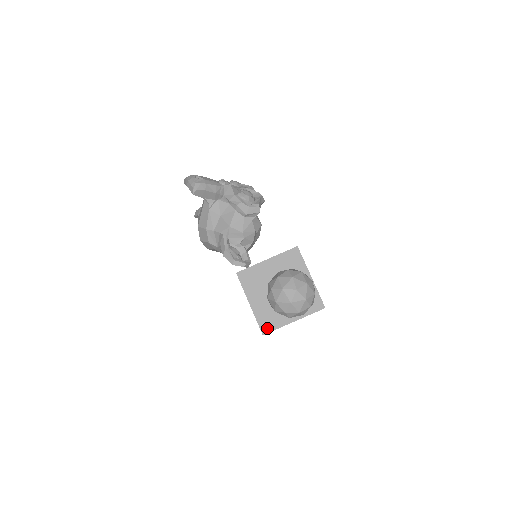
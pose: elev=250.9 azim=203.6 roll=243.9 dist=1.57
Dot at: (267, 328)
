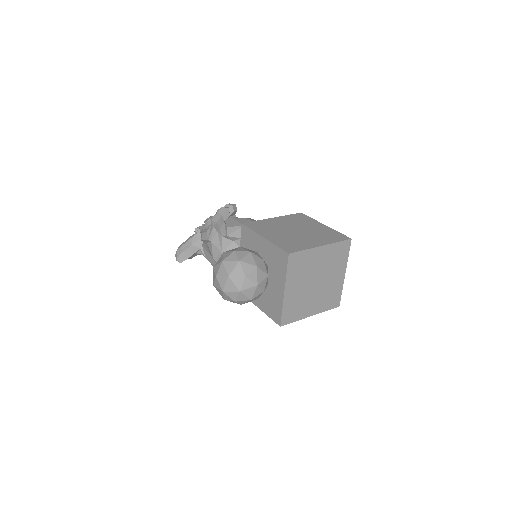
Dot at: (277, 317)
